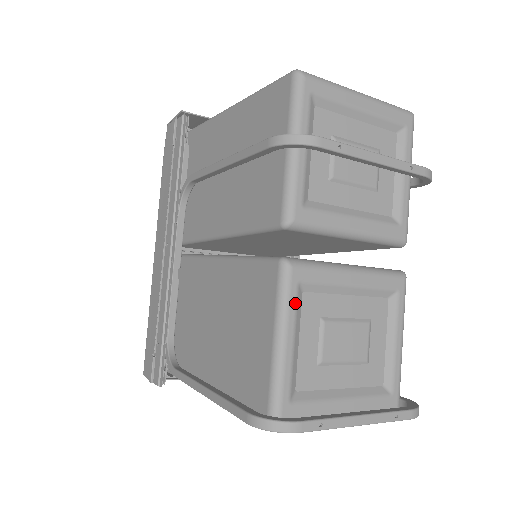
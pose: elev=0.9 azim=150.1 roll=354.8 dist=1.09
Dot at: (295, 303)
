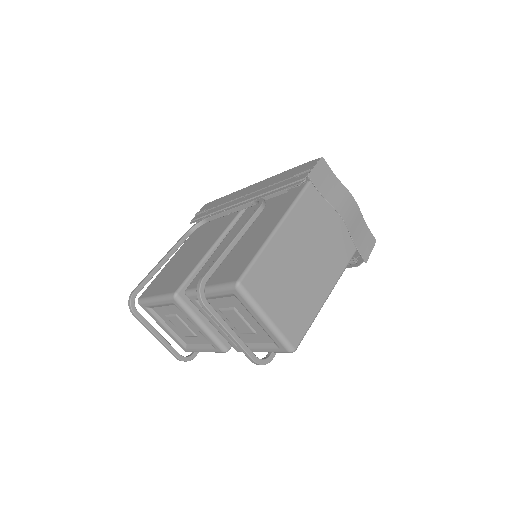
Dot at: (167, 303)
